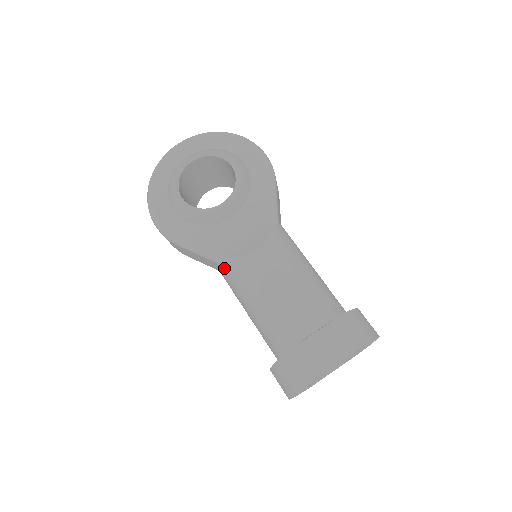
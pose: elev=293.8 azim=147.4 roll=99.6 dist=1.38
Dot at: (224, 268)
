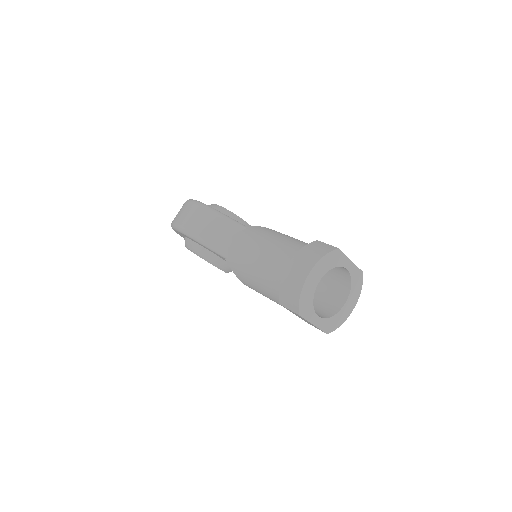
Dot at: (249, 230)
